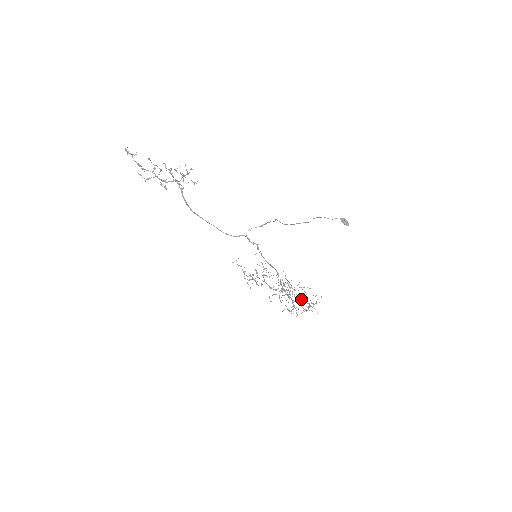
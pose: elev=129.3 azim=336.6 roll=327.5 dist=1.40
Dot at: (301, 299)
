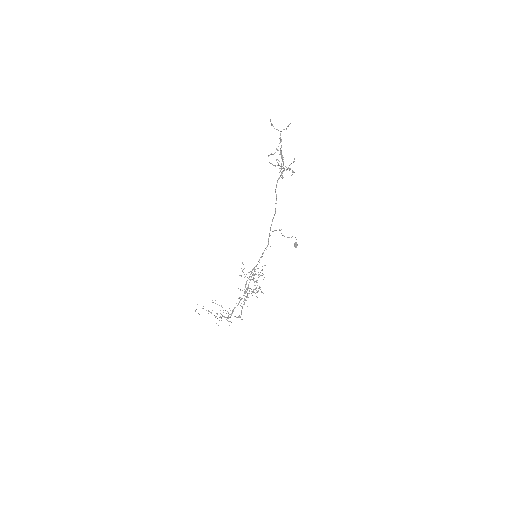
Dot at: occluded
